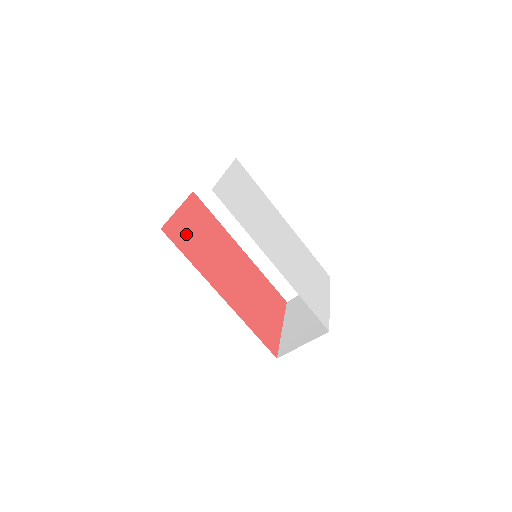
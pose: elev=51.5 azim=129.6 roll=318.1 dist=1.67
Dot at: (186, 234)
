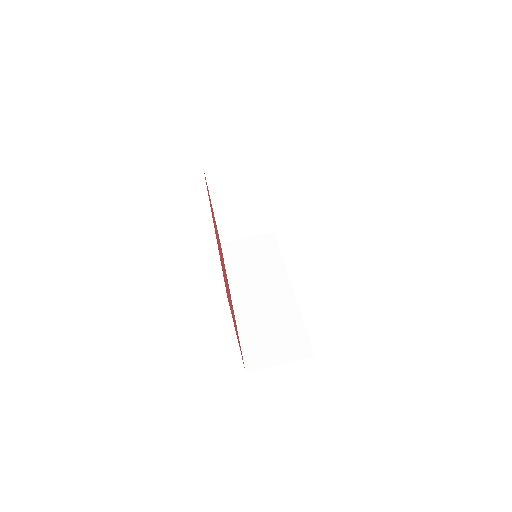
Dot at: occluded
